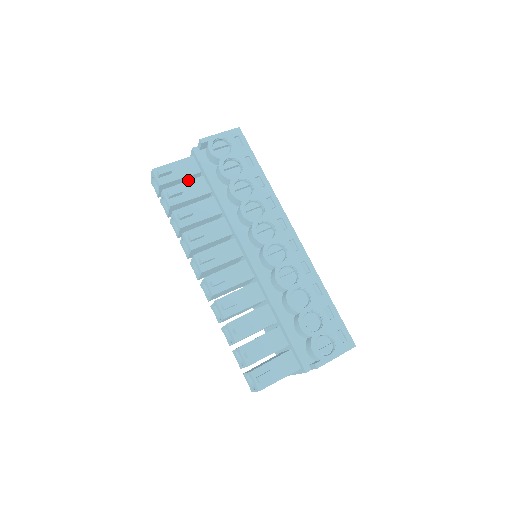
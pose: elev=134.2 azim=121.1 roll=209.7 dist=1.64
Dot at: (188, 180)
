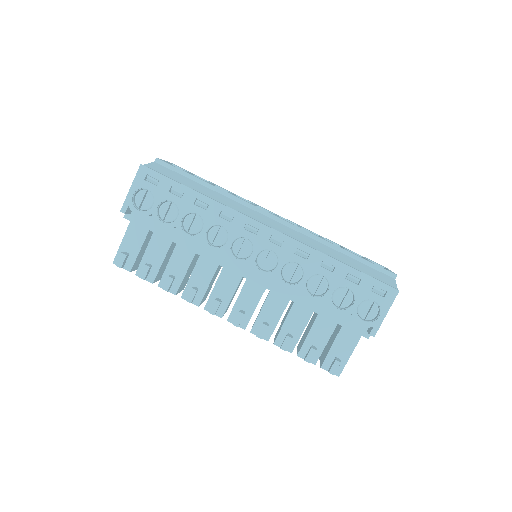
Dot at: (147, 241)
